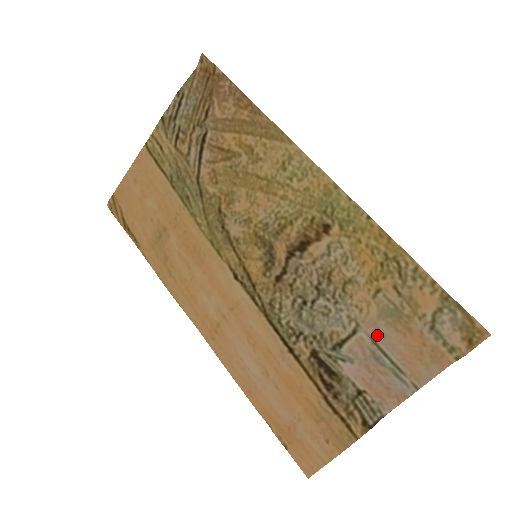
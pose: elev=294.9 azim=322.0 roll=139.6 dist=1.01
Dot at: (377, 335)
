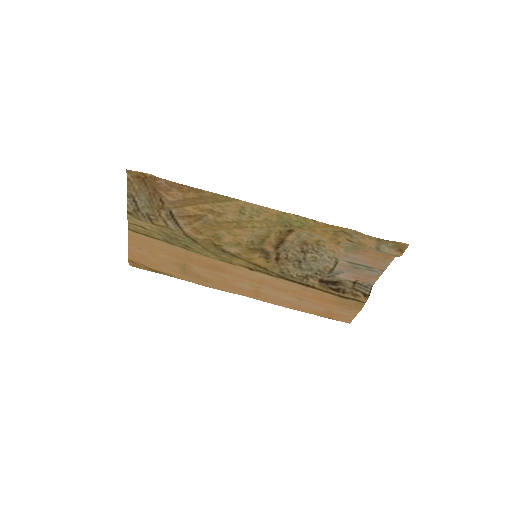
Dot at: (350, 259)
